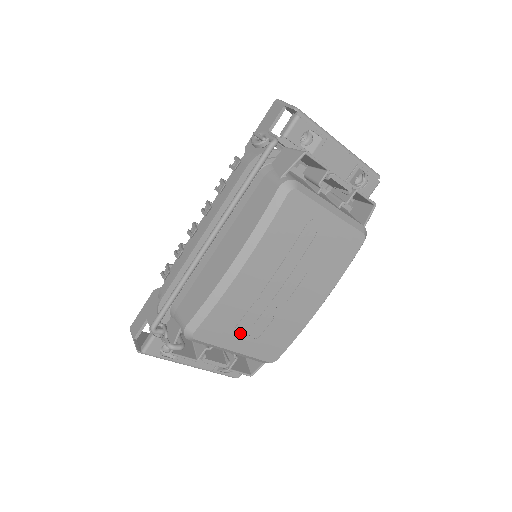
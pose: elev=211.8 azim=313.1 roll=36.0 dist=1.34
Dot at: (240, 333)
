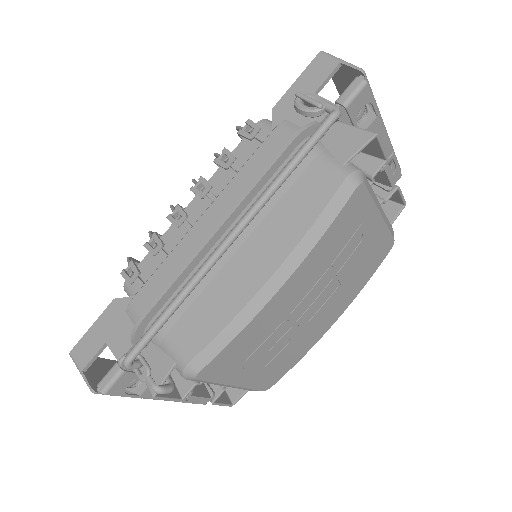
Dot at: (249, 364)
